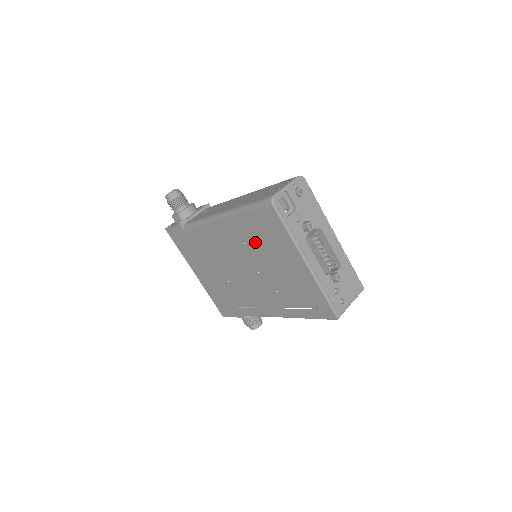
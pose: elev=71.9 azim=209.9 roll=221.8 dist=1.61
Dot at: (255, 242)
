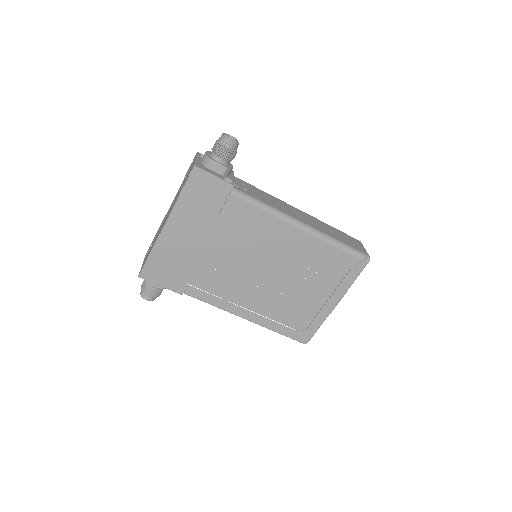
Dot at: (312, 266)
